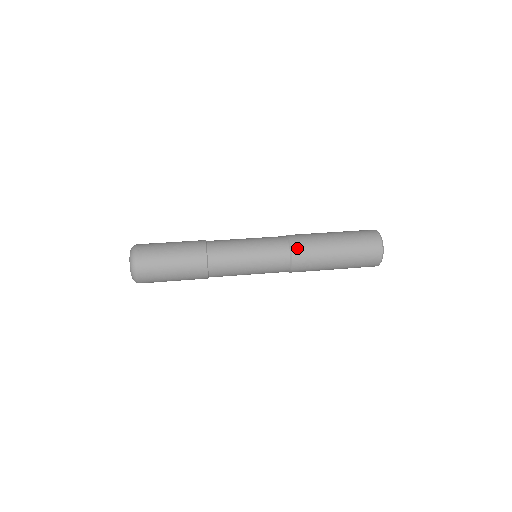
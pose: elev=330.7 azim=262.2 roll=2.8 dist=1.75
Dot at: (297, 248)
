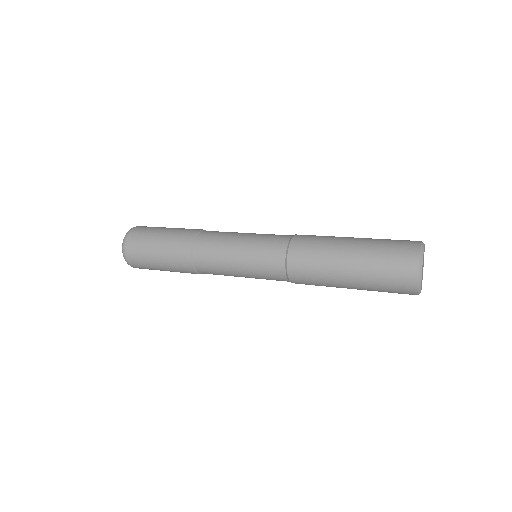
Dot at: (295, 258)
